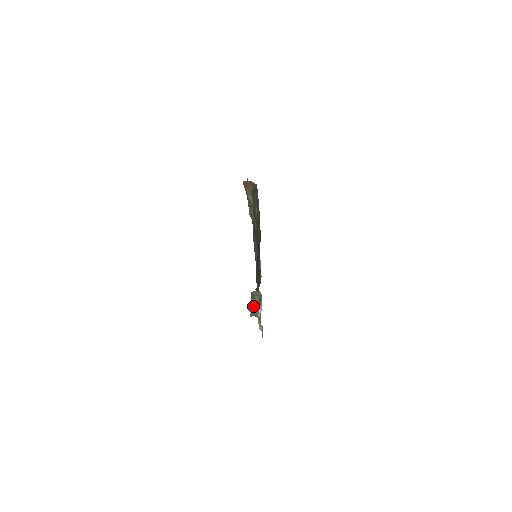
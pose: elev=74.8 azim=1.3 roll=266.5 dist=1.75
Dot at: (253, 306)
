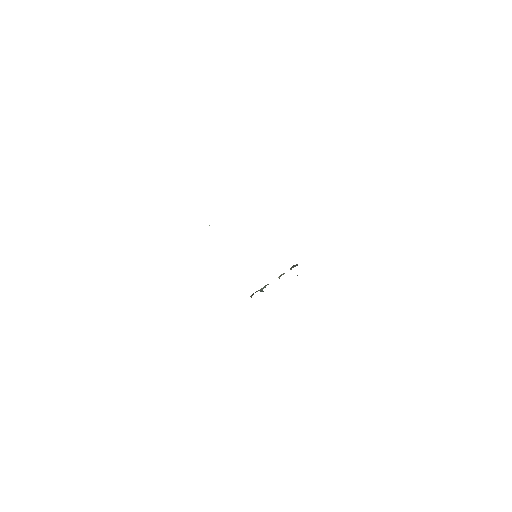
Dot at: (279, 278)
